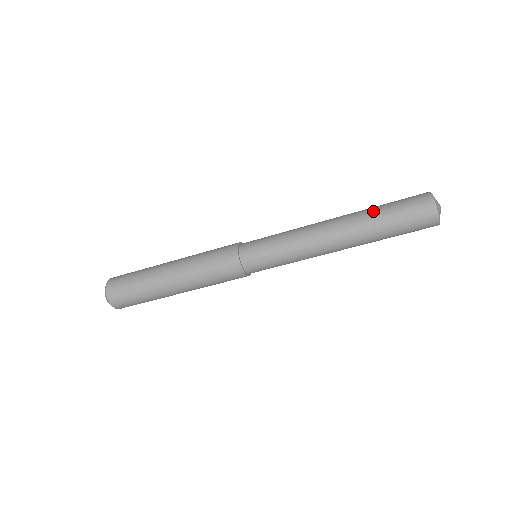
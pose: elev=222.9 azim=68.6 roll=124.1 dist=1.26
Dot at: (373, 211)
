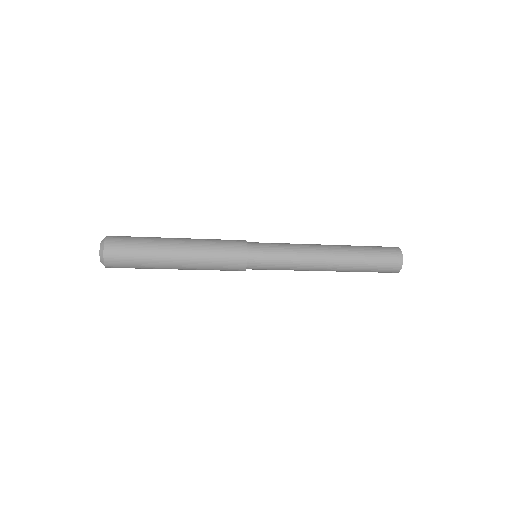
Dot at: (360, 267)
